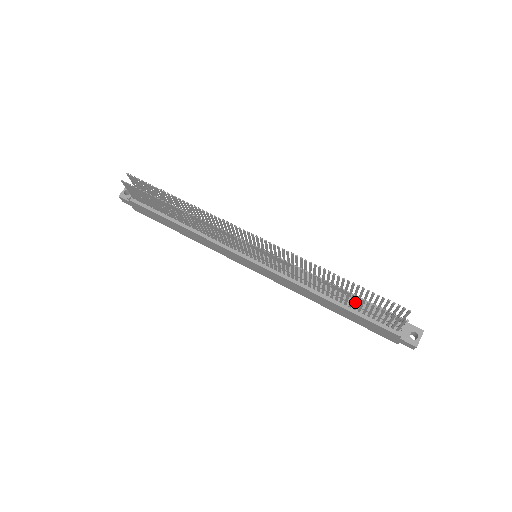
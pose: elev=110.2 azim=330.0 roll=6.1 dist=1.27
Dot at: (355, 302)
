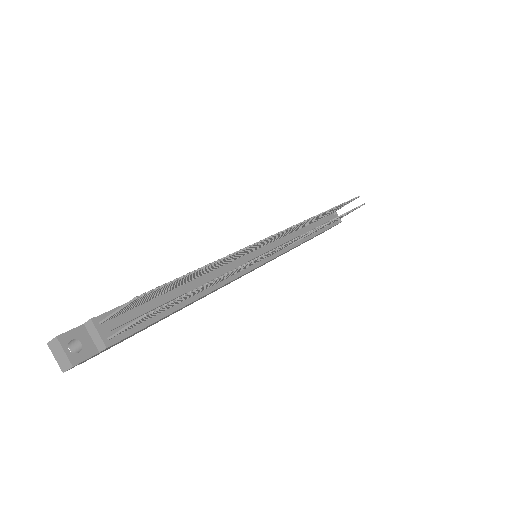
Dot at: occluded
